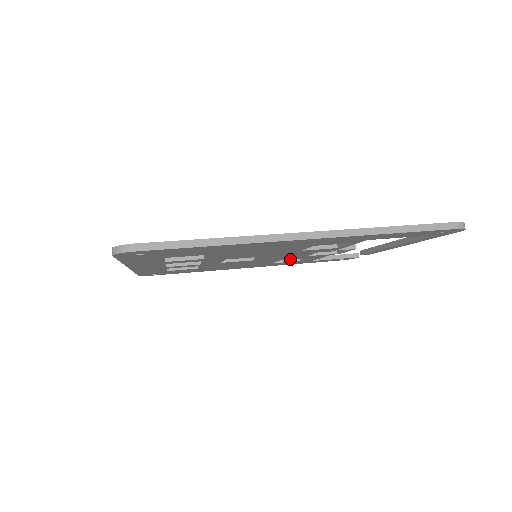
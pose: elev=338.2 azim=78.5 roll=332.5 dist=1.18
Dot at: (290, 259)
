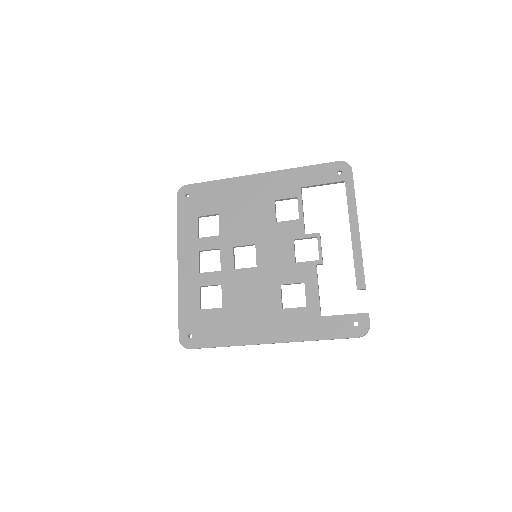
Dot at: (289, 282)
